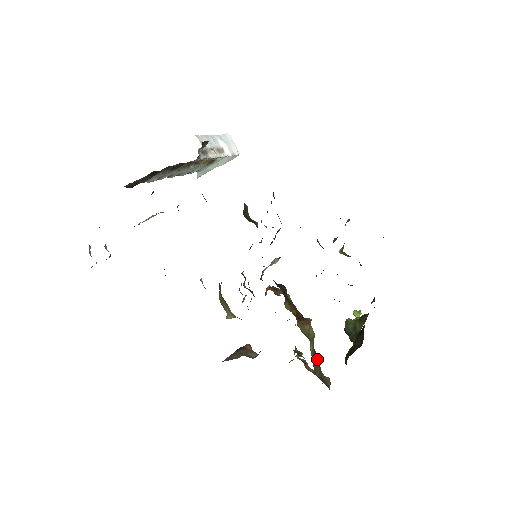
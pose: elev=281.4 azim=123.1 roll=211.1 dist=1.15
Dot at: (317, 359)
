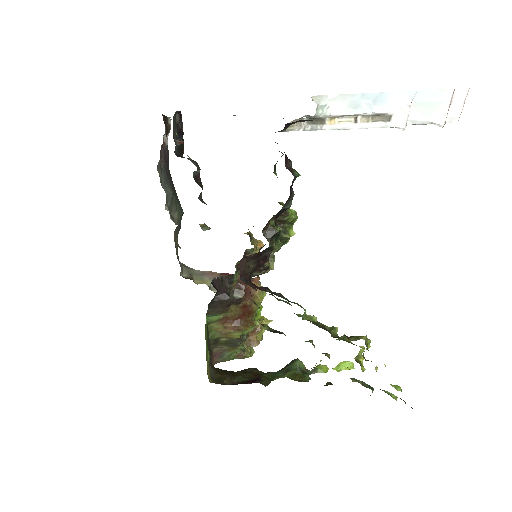
Dot at: (235, 344)
